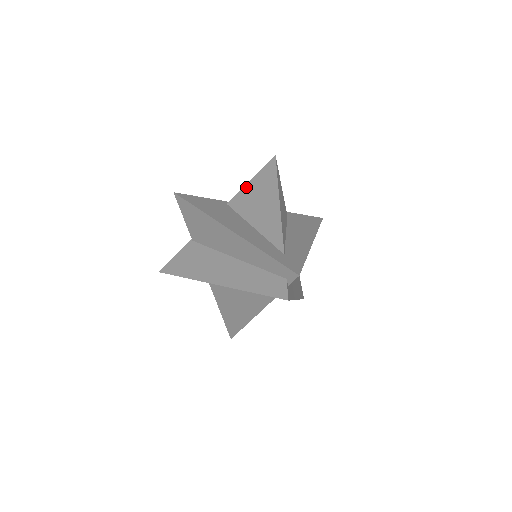
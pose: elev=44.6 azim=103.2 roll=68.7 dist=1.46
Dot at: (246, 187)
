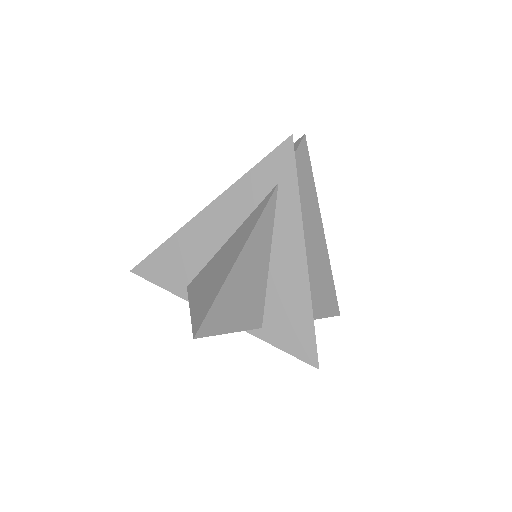
Dot at: occluded
